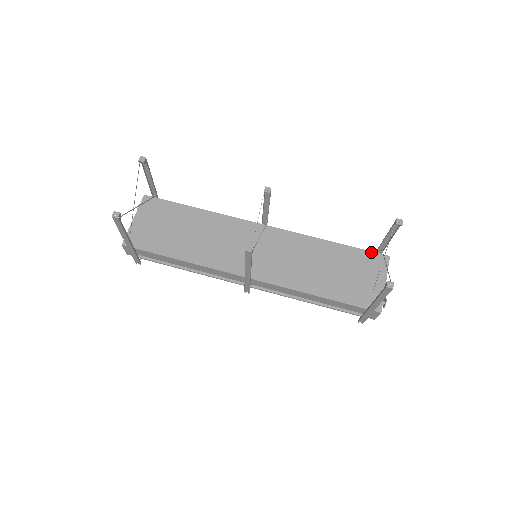
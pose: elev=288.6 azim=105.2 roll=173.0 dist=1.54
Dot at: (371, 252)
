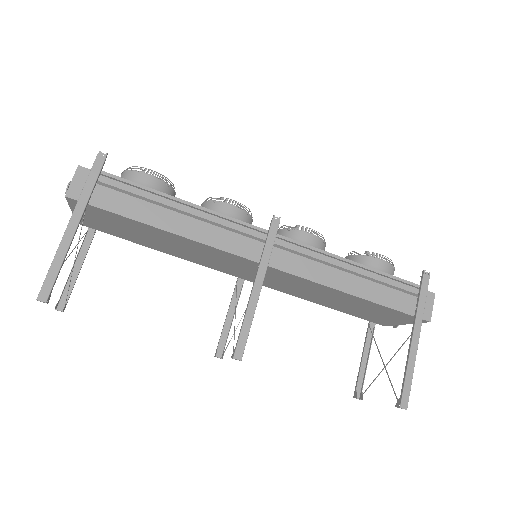
Dot at: (407, 315)
